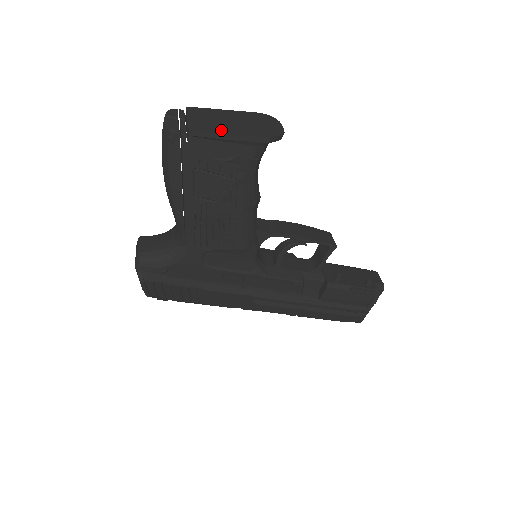
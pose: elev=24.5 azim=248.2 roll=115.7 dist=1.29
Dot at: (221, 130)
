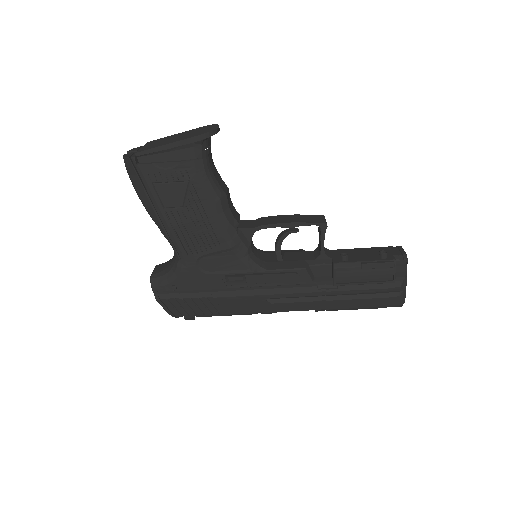
Dot at: (161, 144)
